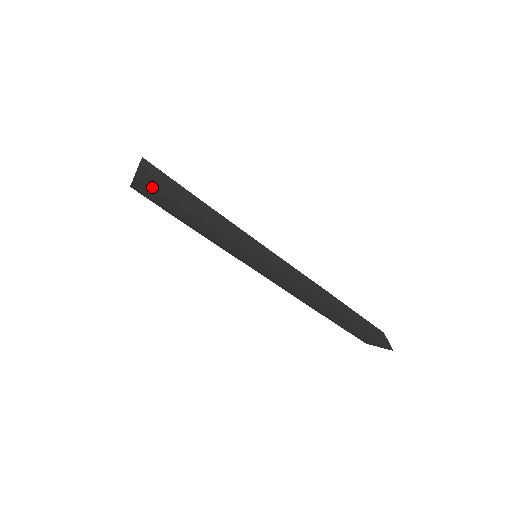
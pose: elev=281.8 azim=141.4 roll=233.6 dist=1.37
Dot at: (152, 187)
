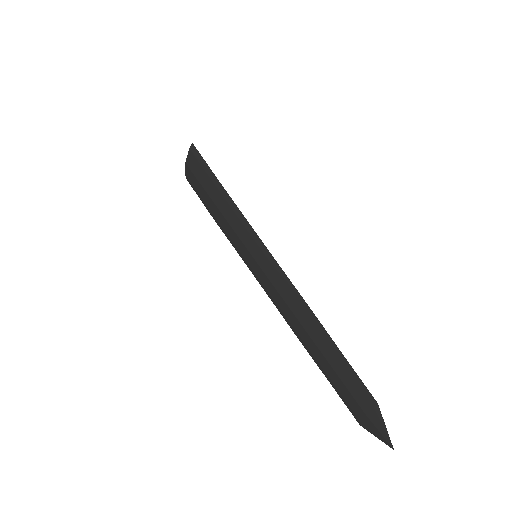
Dot at: (193, 173)
